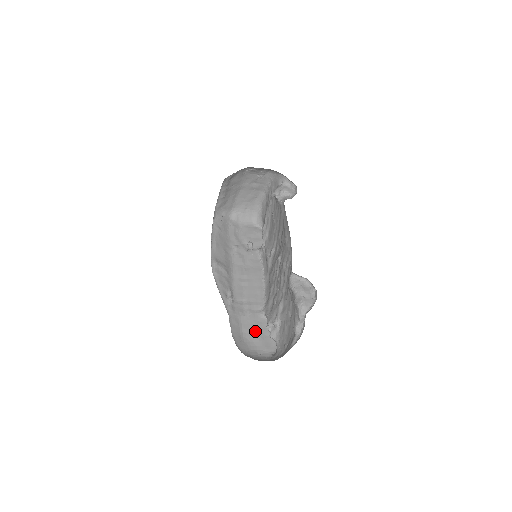
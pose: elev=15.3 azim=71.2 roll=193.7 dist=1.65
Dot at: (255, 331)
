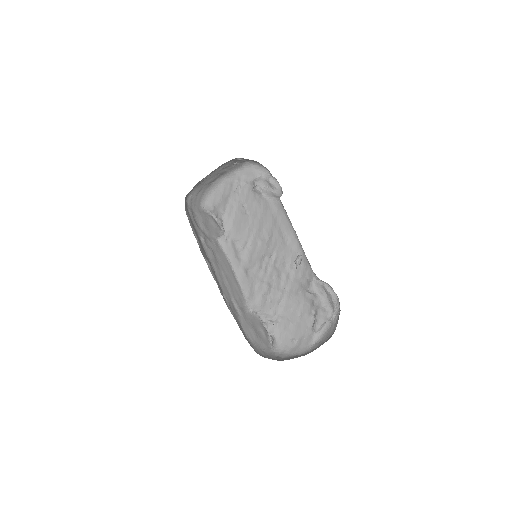
Dot at: (252, 329)
